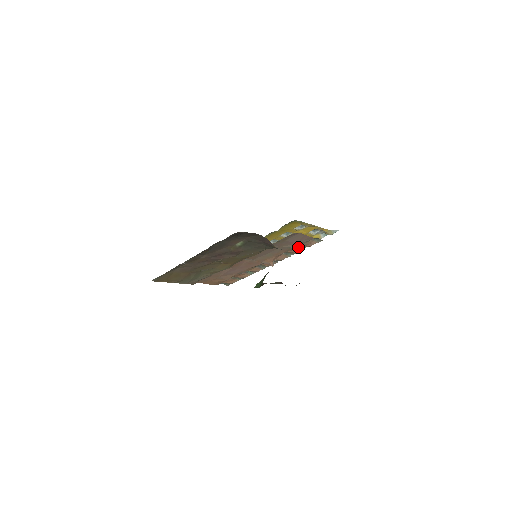
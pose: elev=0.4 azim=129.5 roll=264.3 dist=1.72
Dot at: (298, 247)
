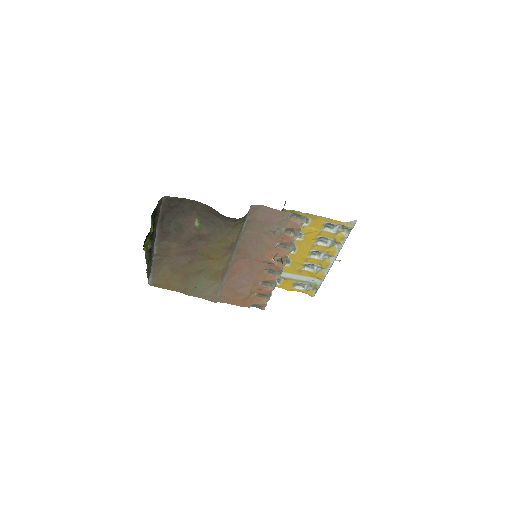
Dot at: (289, 233)
